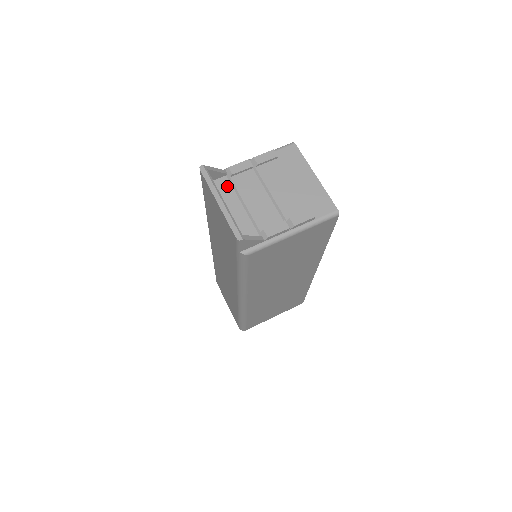
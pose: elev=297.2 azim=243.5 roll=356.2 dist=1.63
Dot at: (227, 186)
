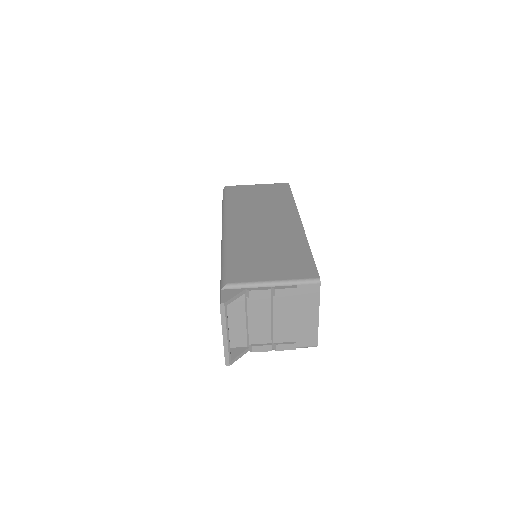
Dot at: (241, 301)
